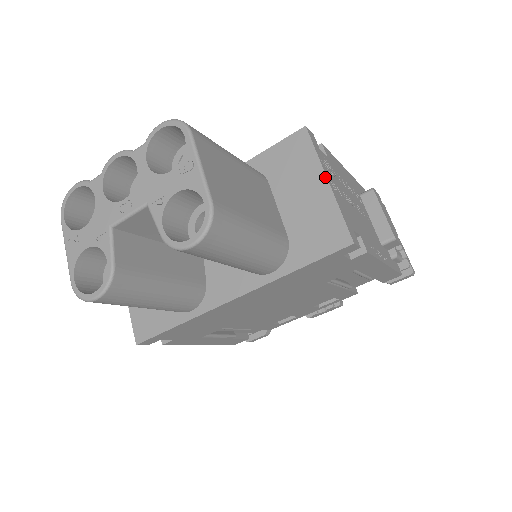
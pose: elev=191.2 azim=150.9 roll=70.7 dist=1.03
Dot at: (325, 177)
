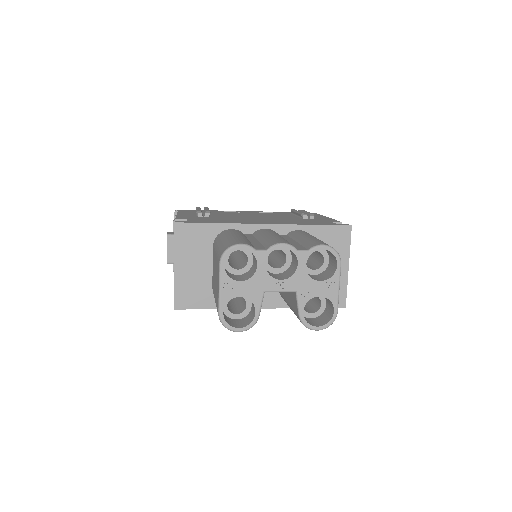
Dot at: (348, 264)
